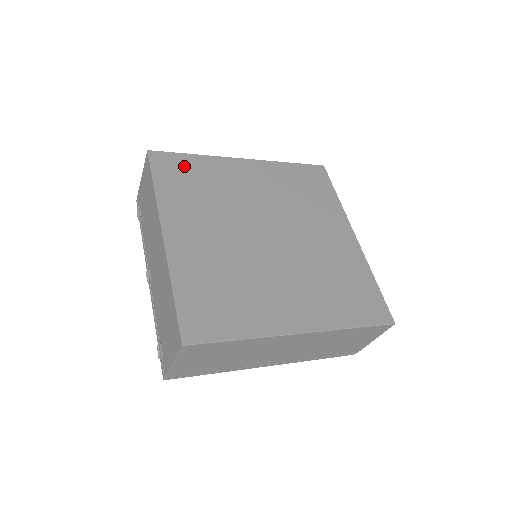
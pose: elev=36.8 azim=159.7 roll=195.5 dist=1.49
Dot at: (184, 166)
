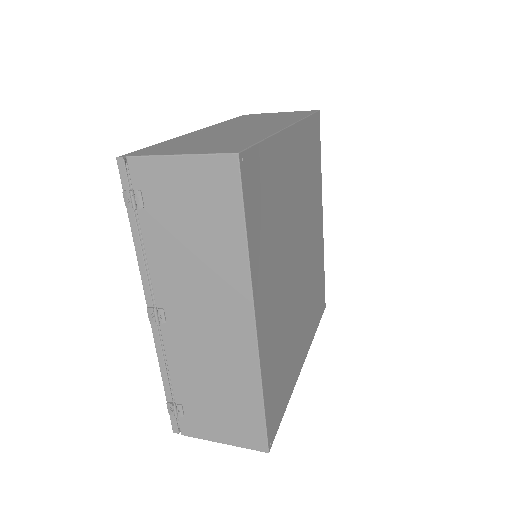
Dot at: (262, 174)
